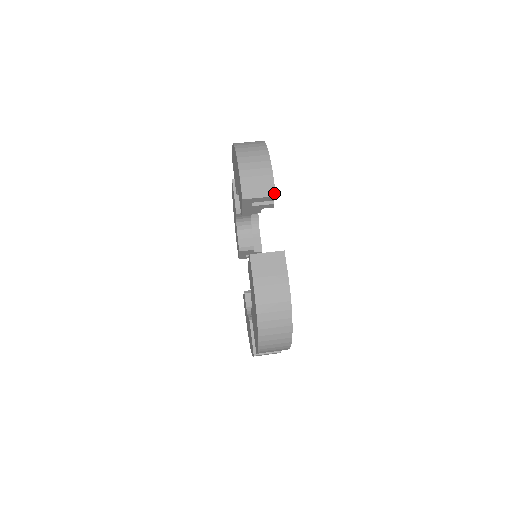
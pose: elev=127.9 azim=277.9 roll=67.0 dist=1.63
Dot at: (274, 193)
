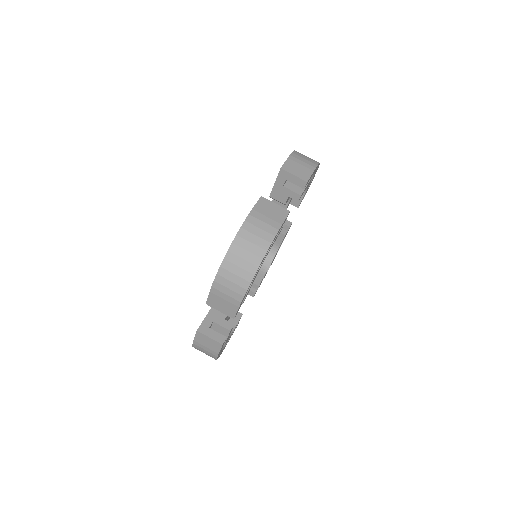
Dot at: (233, 317)
